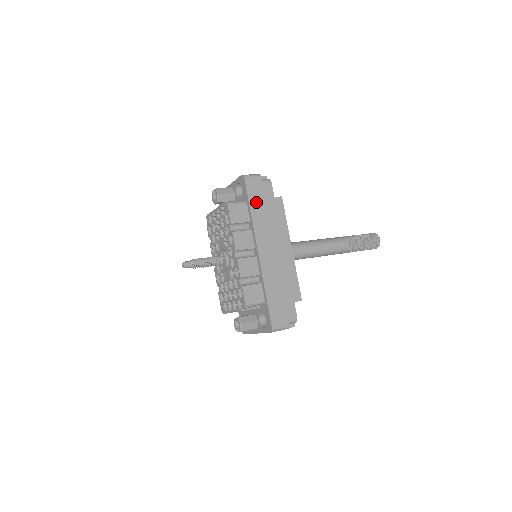
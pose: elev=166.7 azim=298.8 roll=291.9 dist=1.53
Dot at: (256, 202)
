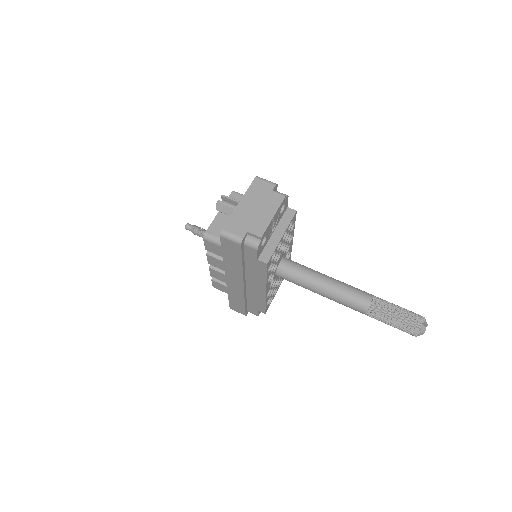
Dot at: (230, 255)
